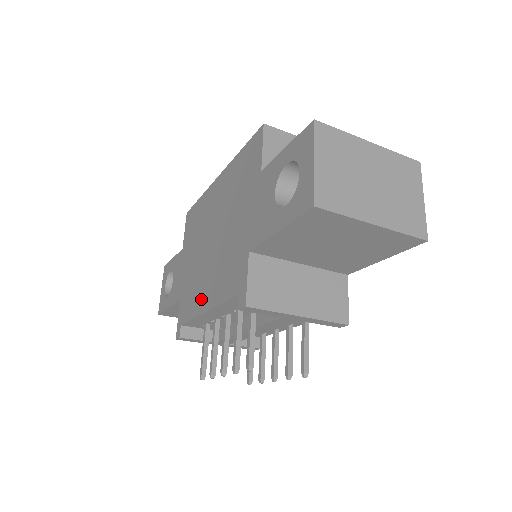
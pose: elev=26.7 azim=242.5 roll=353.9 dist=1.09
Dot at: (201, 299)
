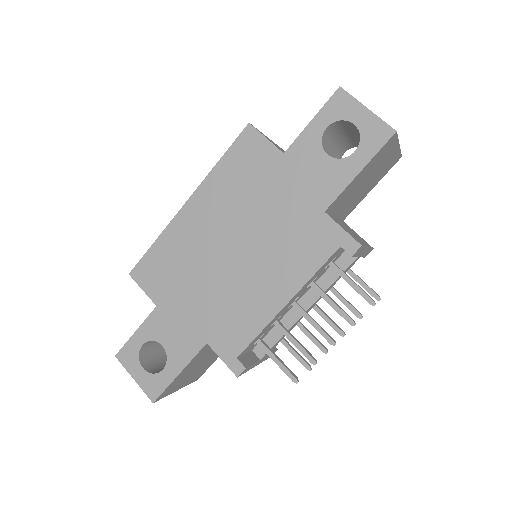
Dot at: (264, 304)
